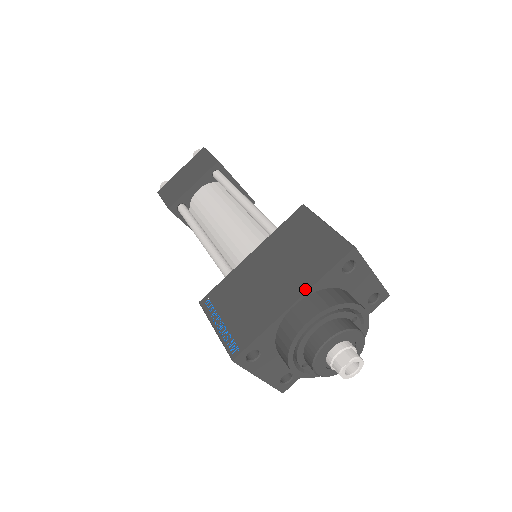
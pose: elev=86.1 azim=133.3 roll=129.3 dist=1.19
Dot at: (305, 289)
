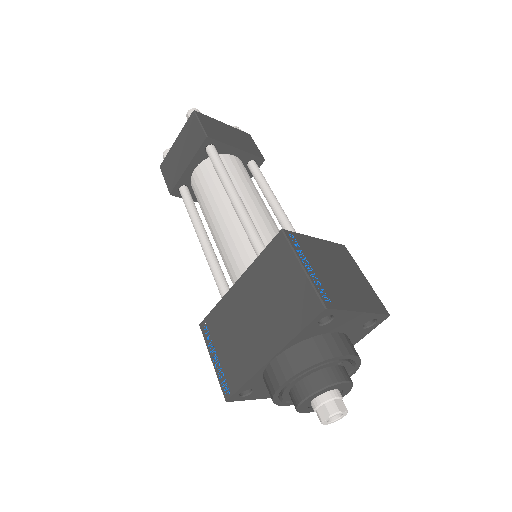
Dot at: (280, 346)
